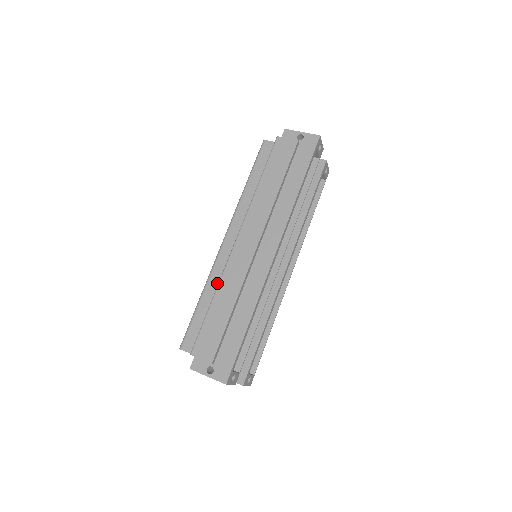
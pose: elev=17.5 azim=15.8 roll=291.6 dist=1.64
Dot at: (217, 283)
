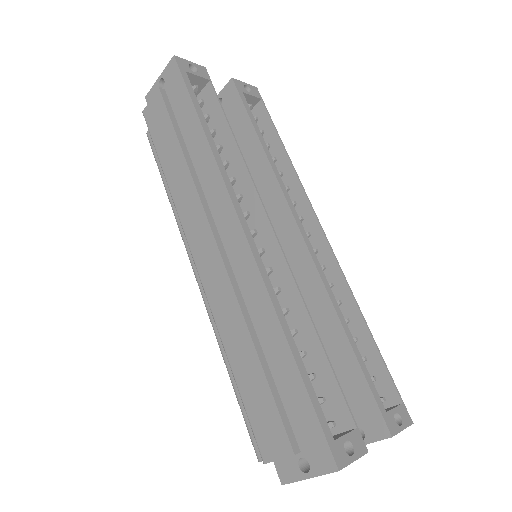
Dot at: occluded
